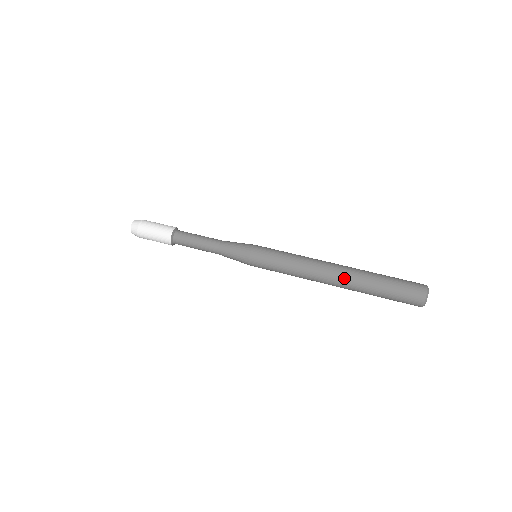
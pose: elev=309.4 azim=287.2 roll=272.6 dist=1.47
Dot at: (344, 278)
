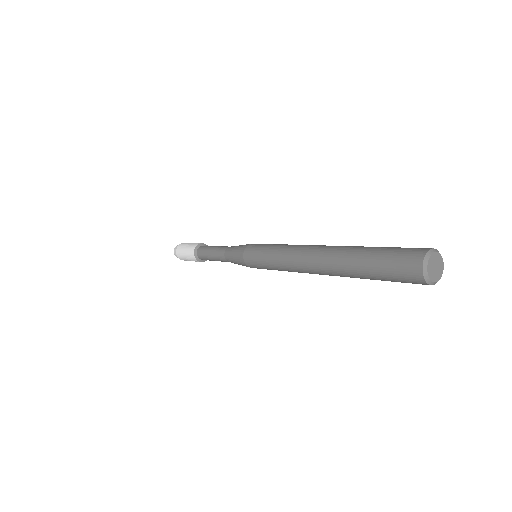
Dot at: (323, 261)
